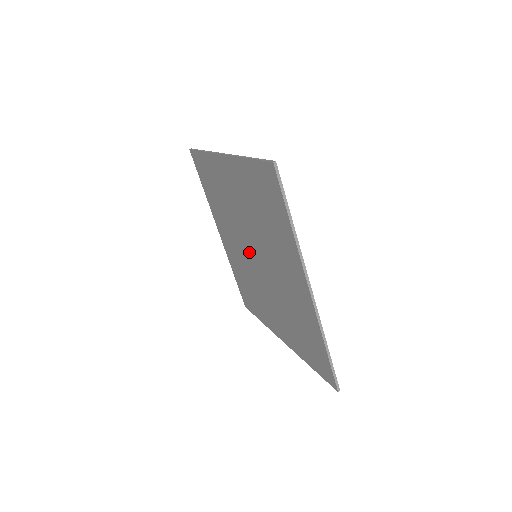
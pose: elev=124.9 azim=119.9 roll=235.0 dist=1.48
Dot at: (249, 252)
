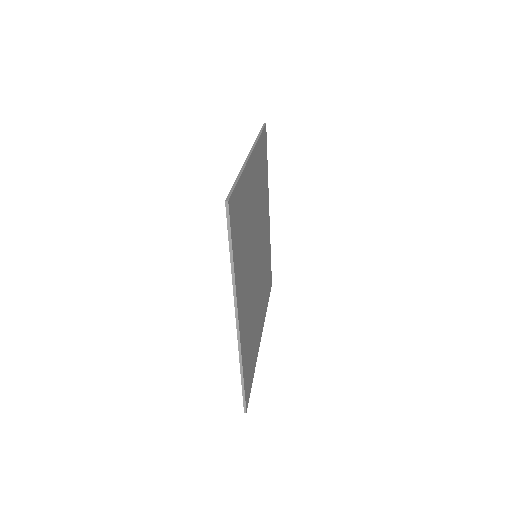
Dot at: occluded
